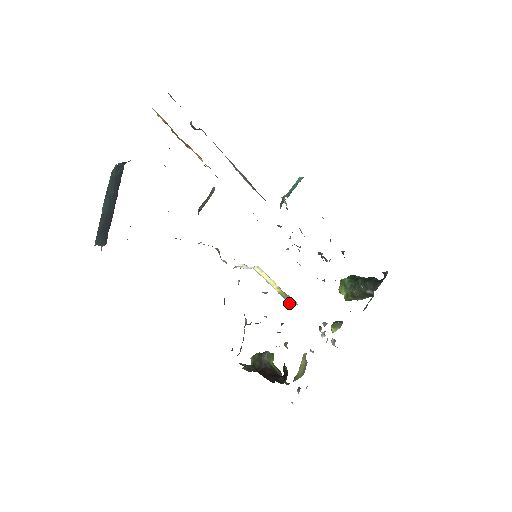
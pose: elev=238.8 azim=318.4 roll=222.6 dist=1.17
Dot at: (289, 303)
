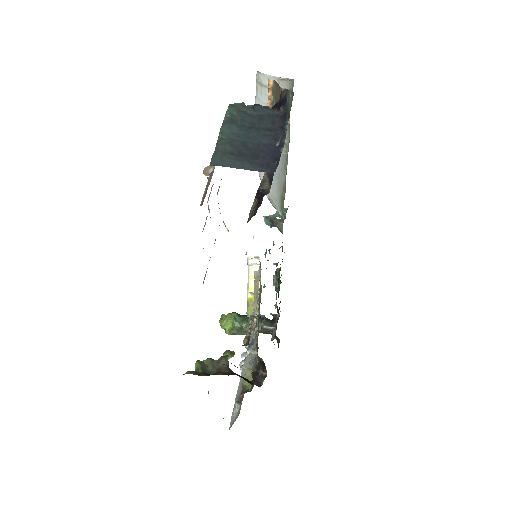
Dot at: (246, 313)
